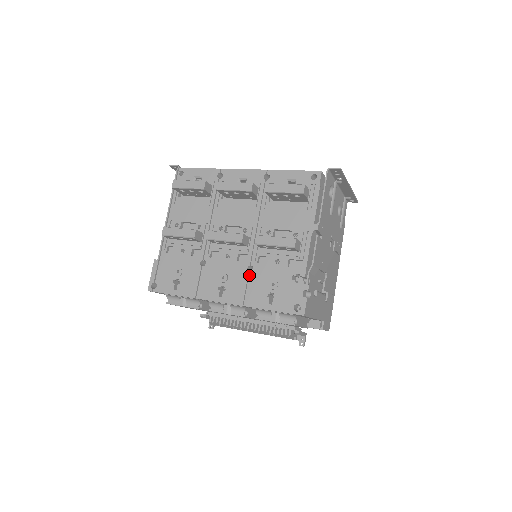
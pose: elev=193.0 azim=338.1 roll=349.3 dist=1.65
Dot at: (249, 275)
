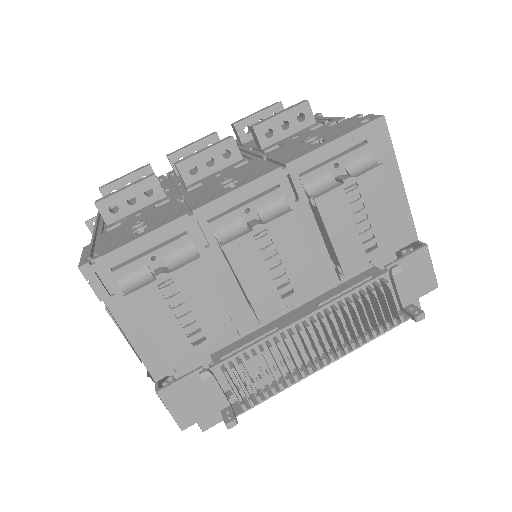
Dot at: occluded
